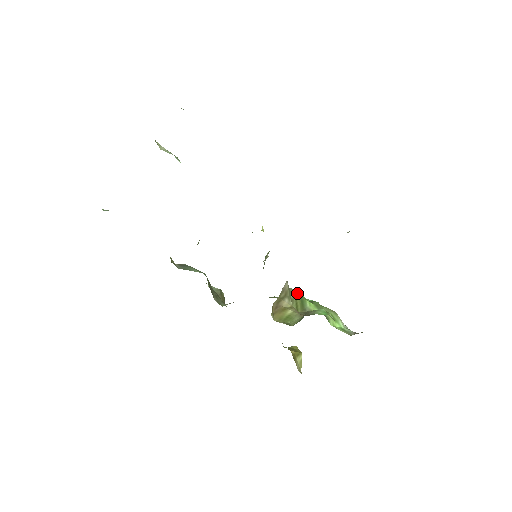
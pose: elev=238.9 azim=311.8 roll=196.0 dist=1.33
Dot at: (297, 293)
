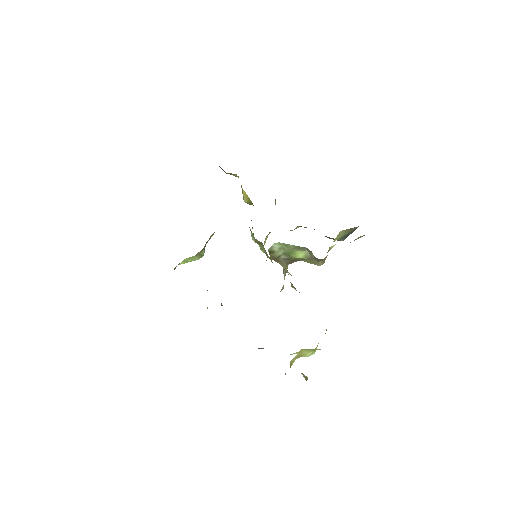
Dot at: occluded
